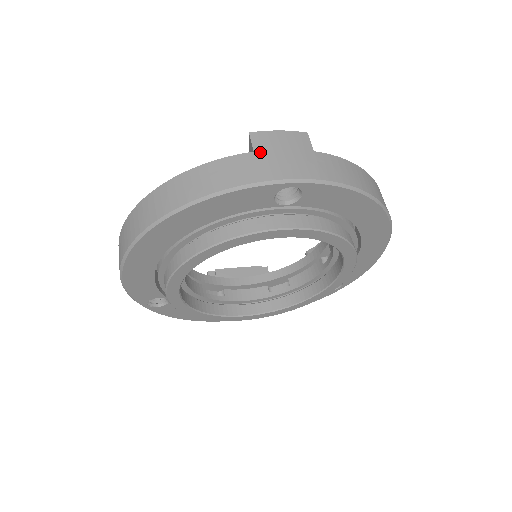
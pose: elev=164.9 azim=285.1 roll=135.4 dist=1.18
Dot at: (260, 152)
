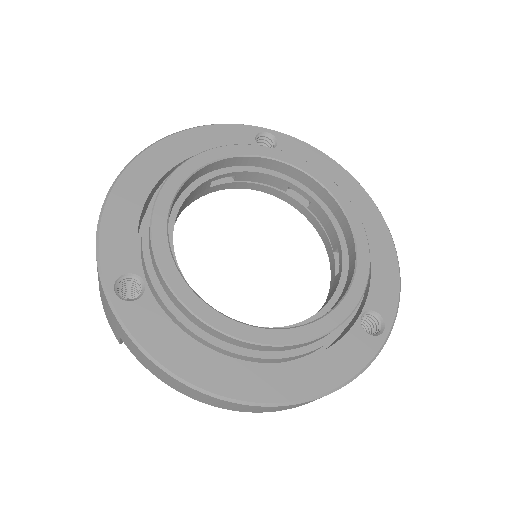
Dot at: occluded
